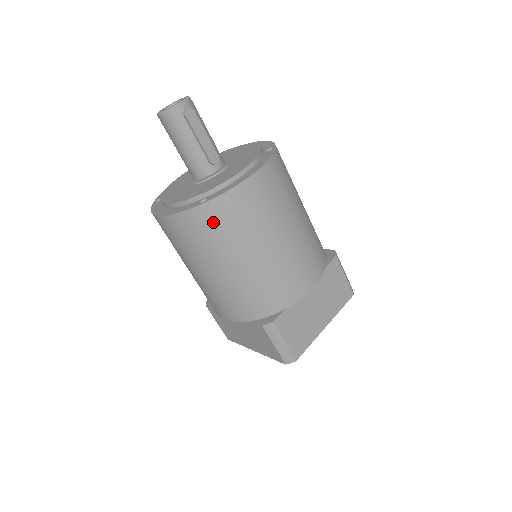
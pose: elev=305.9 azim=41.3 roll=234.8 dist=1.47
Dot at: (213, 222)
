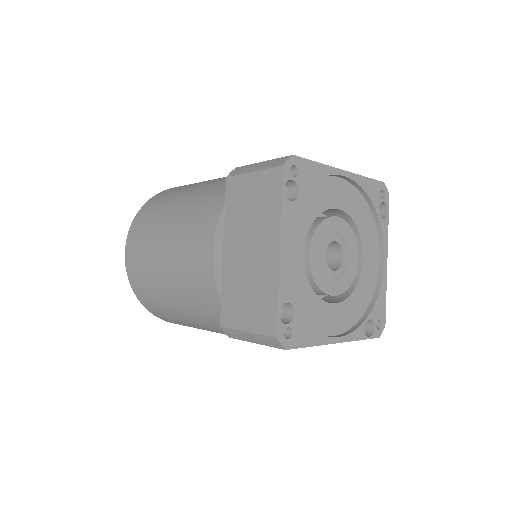
Dot at: (158, 199)
